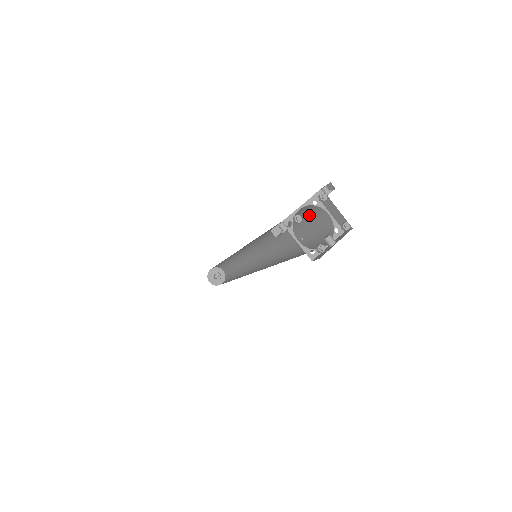
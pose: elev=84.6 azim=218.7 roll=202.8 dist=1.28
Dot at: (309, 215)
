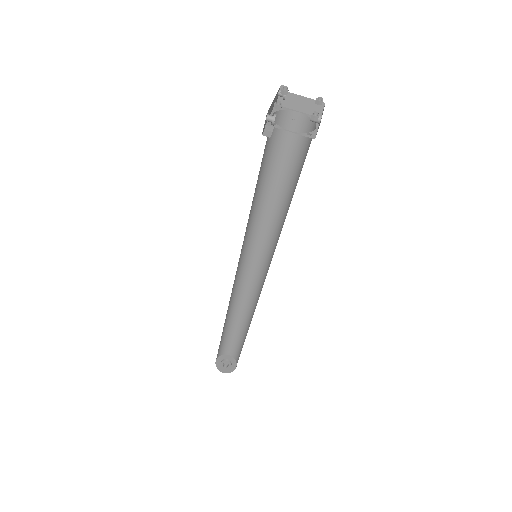
Dot at: (281, 136)
